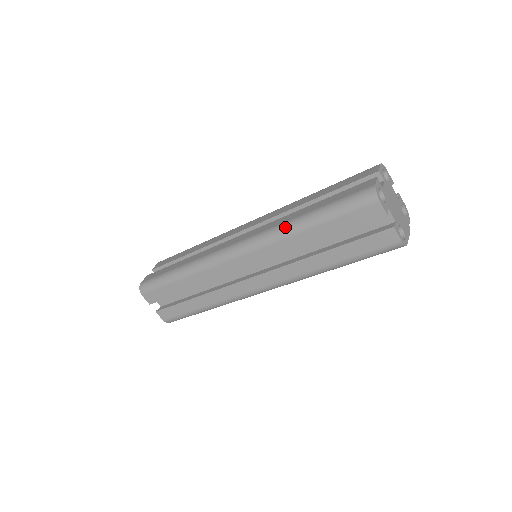
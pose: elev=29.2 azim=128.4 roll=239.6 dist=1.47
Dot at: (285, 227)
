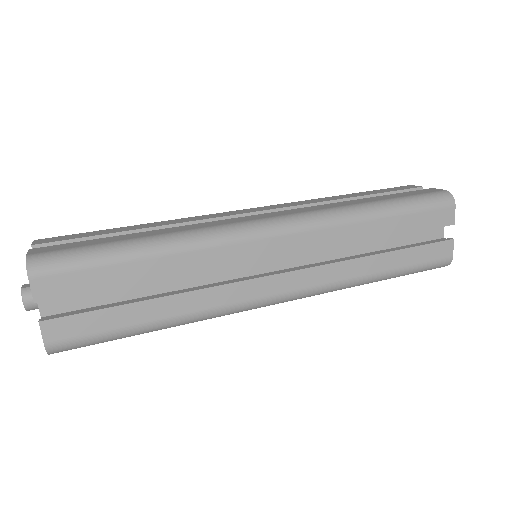
Dot at: (354, 285)
